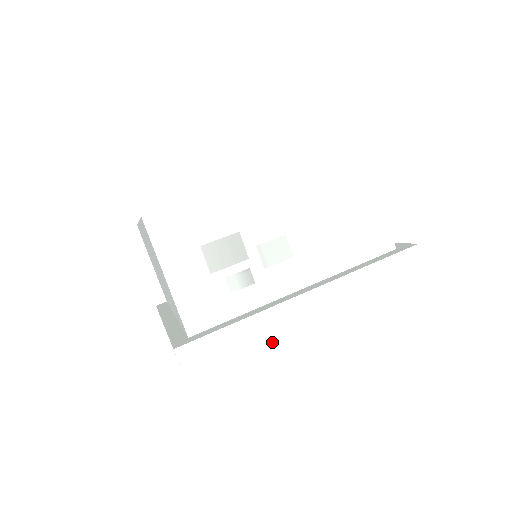
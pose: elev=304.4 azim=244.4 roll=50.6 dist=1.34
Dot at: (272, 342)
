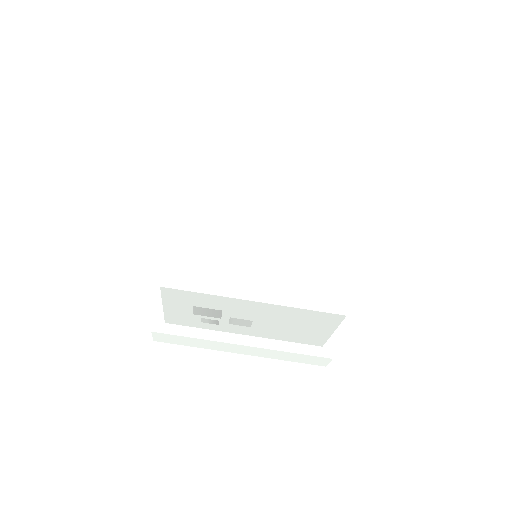
Dot at: (210, 347)
